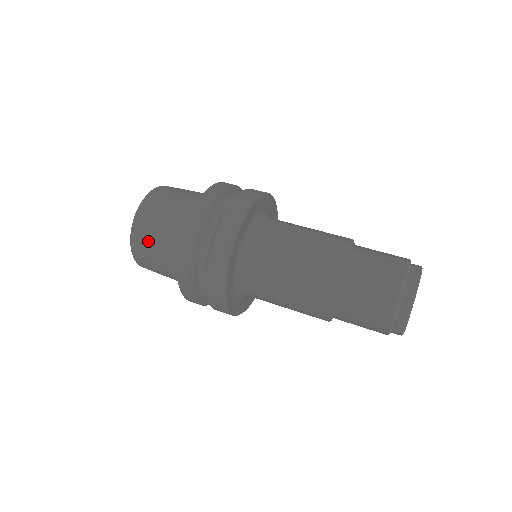
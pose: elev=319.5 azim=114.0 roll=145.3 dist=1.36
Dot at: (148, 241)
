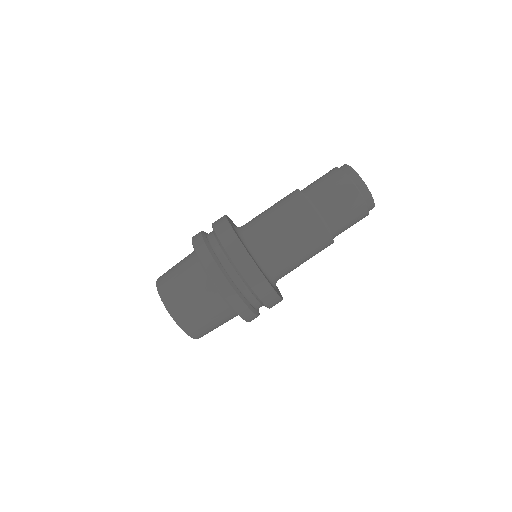
Dot at: (196, 318)
